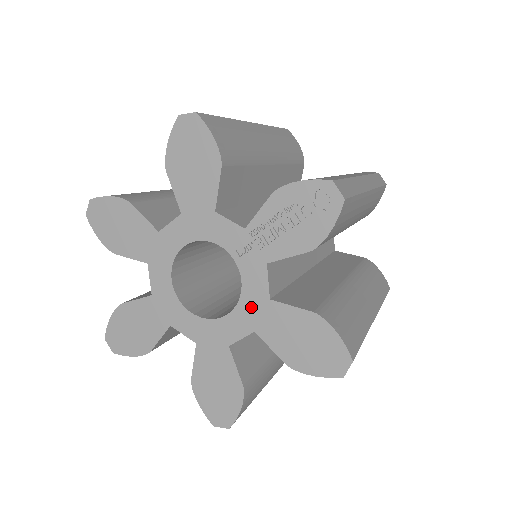
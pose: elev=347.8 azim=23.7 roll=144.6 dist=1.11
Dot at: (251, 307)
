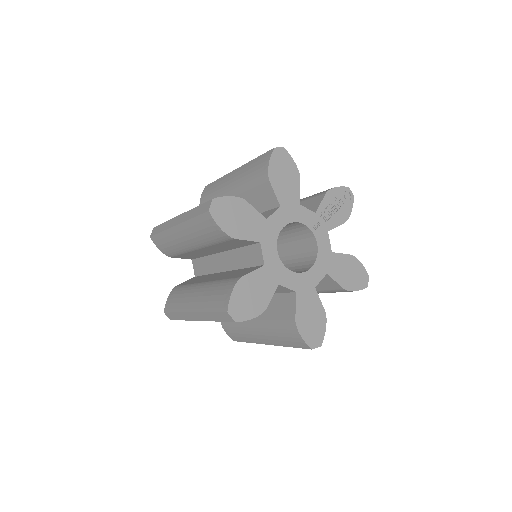
Dot at: (324, 259)
